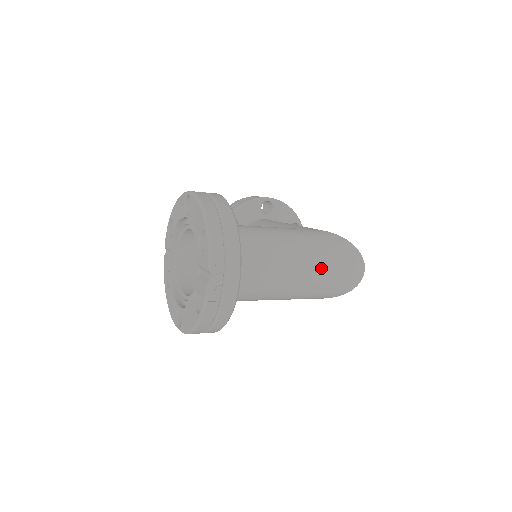
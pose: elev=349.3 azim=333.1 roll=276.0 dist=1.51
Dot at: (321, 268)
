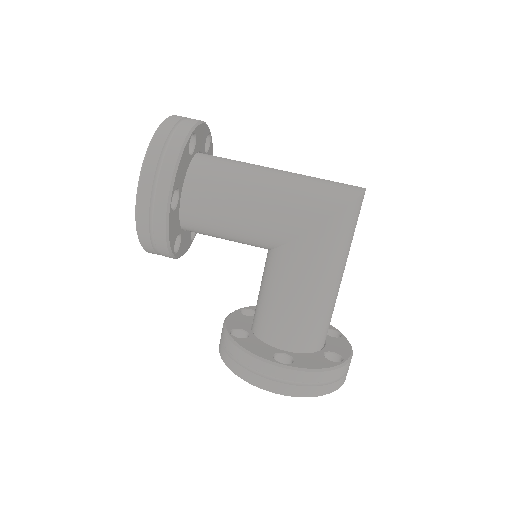
Dot at: occluded
